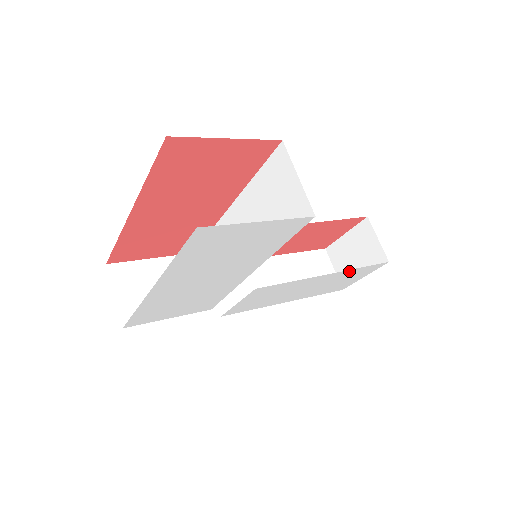
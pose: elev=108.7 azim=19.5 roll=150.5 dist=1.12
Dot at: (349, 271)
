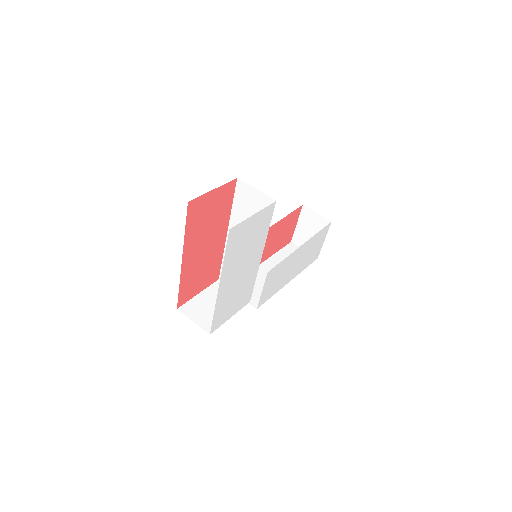
Dot at: (312, 238)
